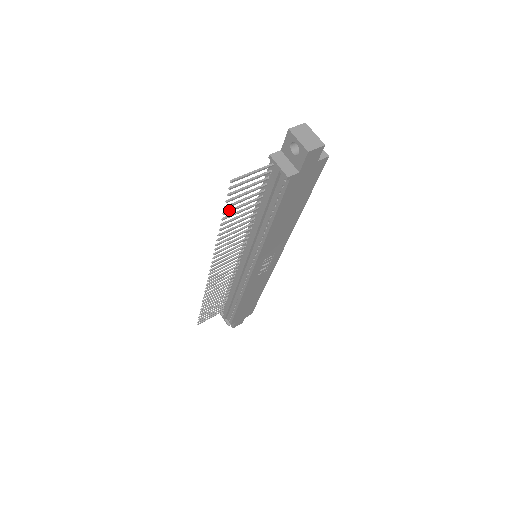
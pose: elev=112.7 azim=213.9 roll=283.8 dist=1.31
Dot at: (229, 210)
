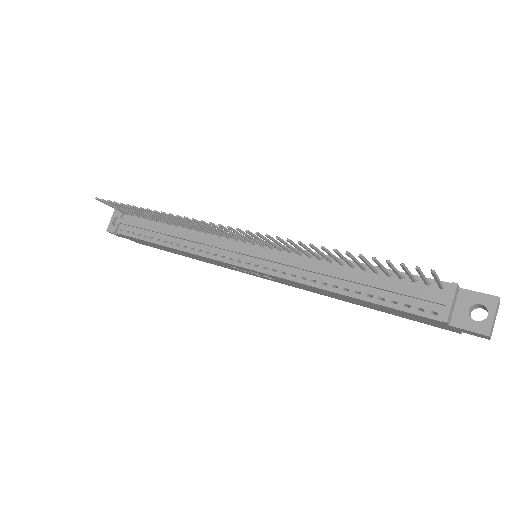
Dot at: (365, 258)
